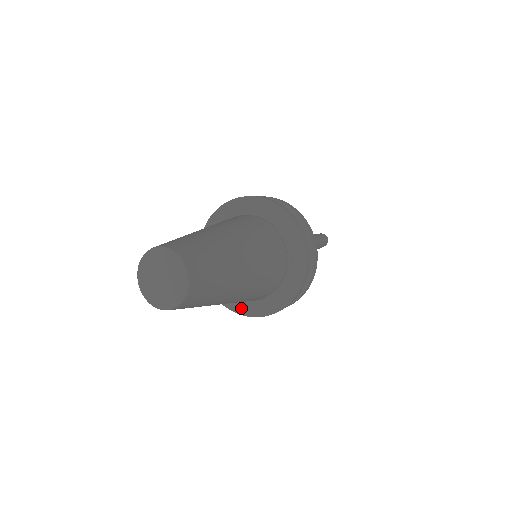
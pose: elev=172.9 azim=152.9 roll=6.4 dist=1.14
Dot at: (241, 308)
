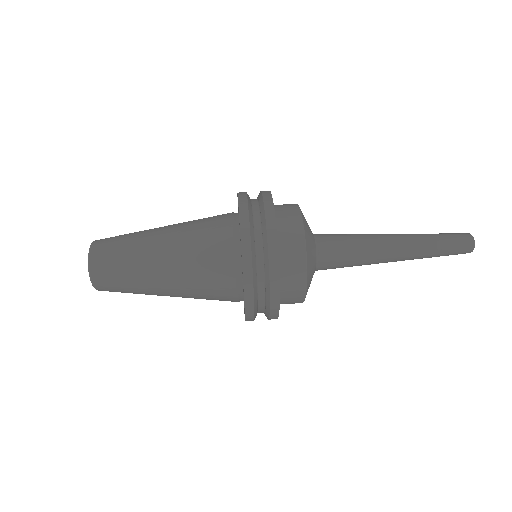
Dot at: occluded
